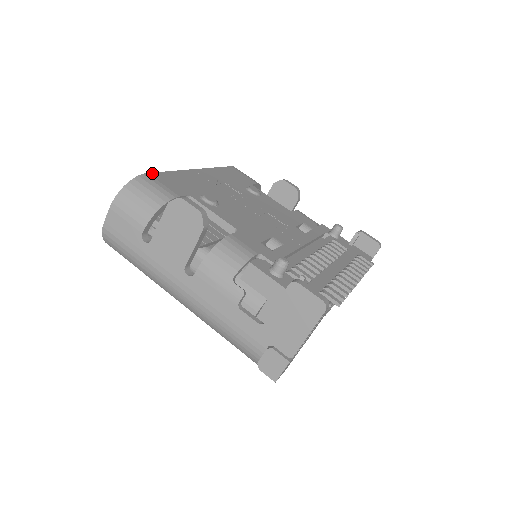
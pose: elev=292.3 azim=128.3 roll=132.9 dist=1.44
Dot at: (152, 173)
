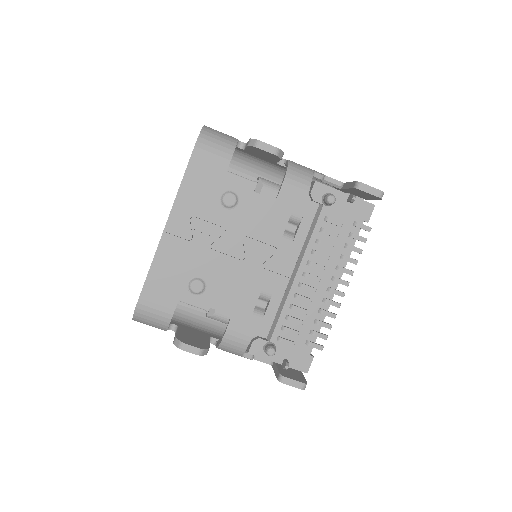
Dot at: (142, 293)
